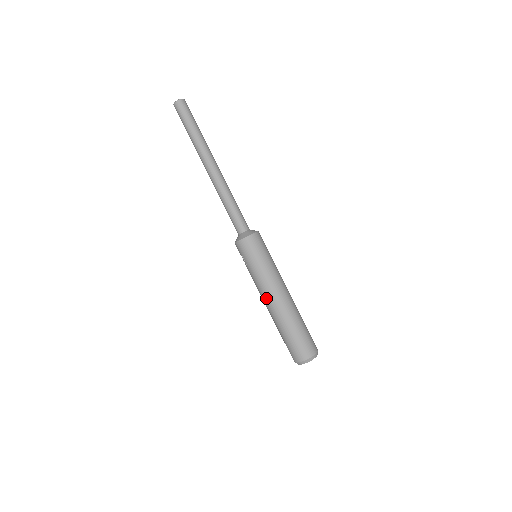
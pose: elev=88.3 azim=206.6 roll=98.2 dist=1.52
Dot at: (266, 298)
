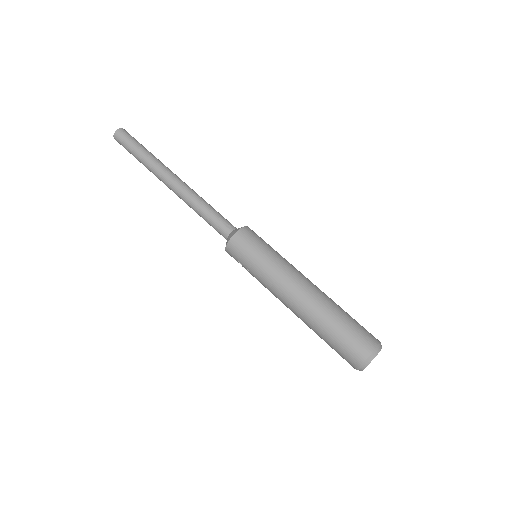
Dot at: (284, 299)
